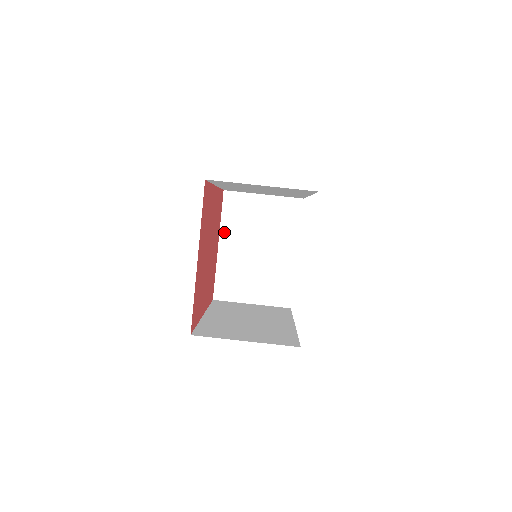
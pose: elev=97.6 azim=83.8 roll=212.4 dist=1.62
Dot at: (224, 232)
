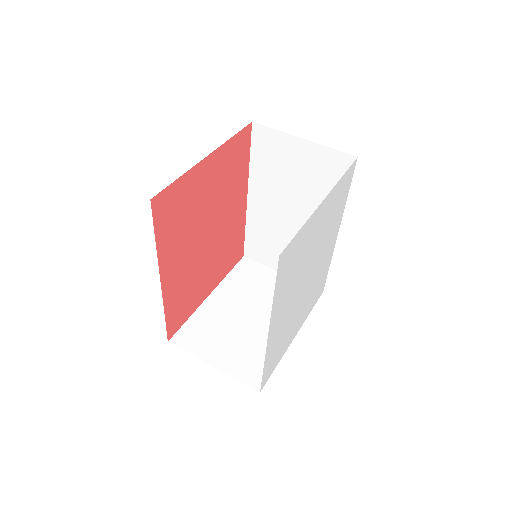
Dot at: (223, 286)
